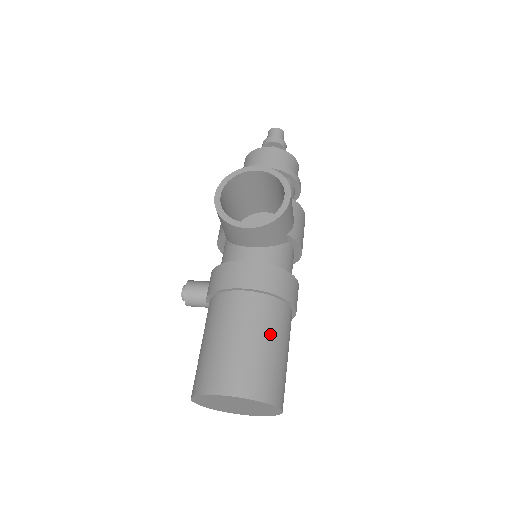
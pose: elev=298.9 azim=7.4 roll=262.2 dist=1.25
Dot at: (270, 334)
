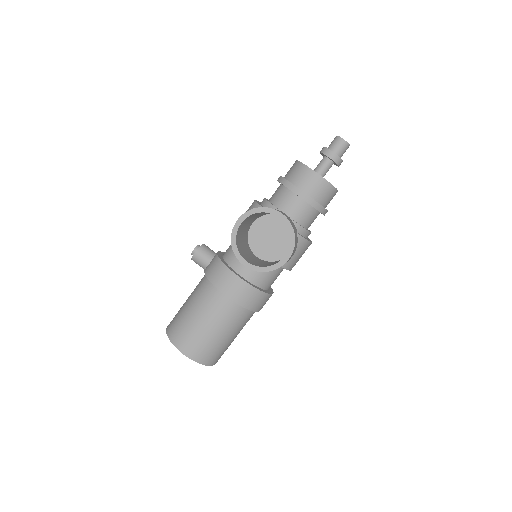
Dot at: (227, 329)
